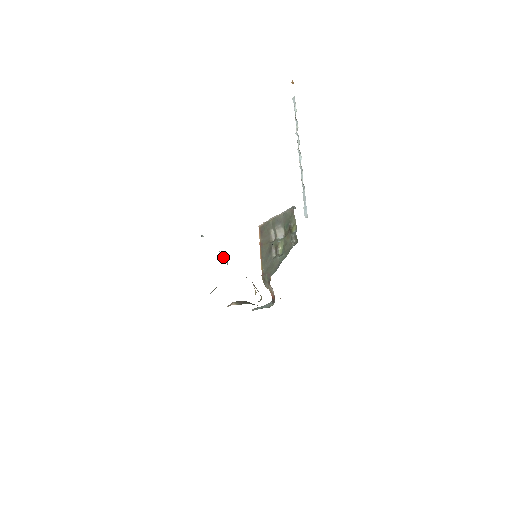
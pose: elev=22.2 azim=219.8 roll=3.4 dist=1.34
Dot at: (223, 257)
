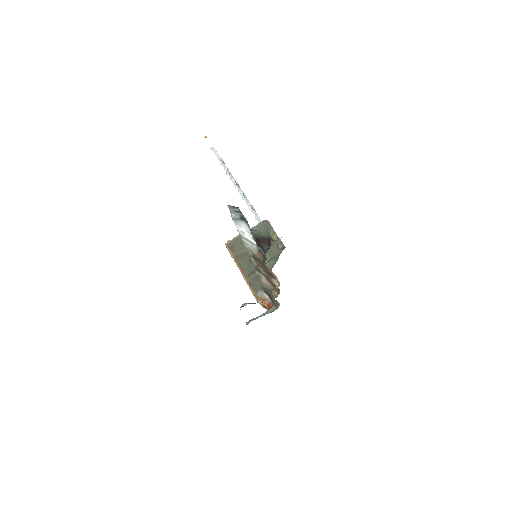
Dot at: (247, 242)
